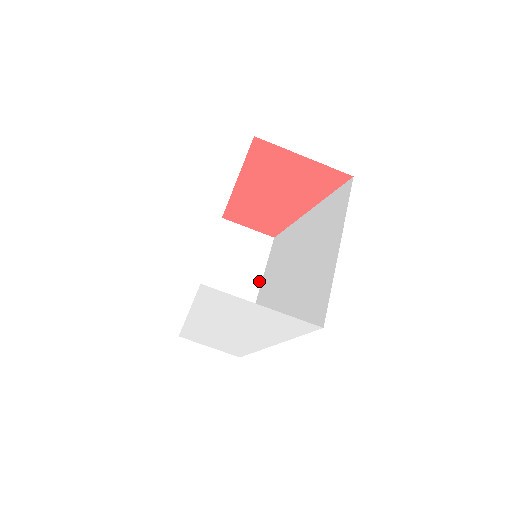
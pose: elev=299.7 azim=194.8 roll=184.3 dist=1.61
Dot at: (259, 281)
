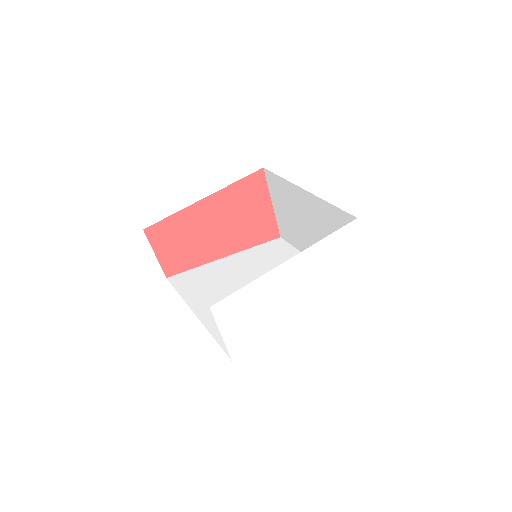
Dot at: (188, 305)
